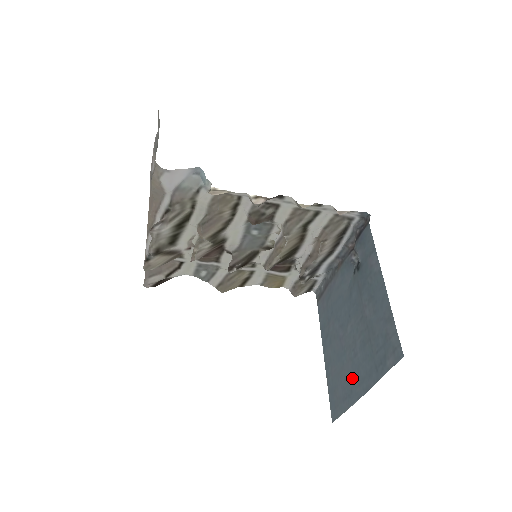
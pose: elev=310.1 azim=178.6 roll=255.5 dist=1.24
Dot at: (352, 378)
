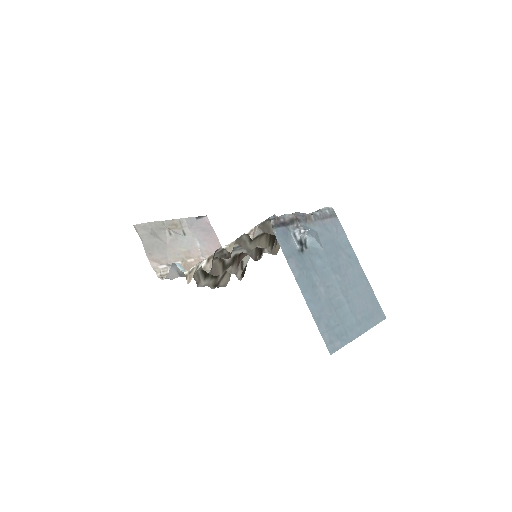
Dot at: (360, 313)
